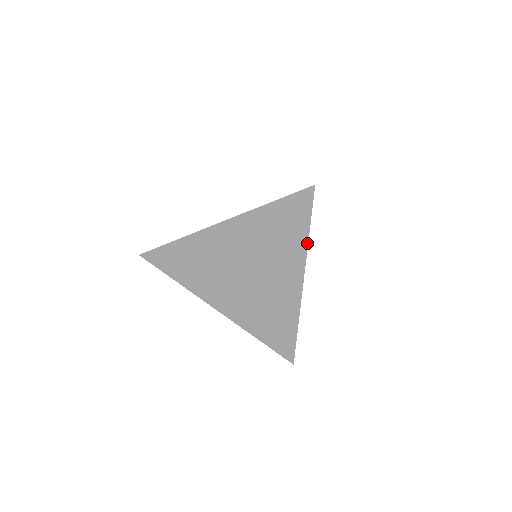
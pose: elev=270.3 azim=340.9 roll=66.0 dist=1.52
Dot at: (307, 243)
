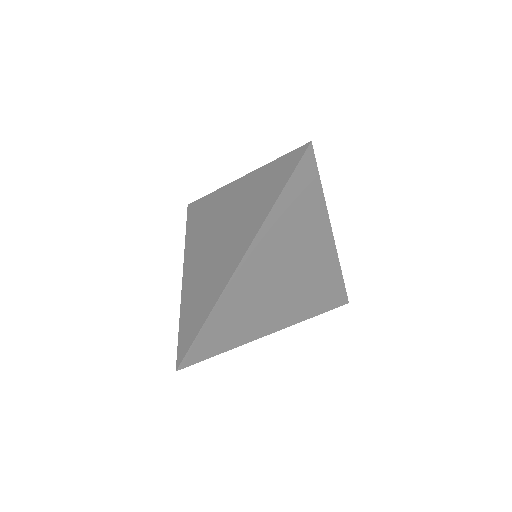
Dot at: (324, 200)
